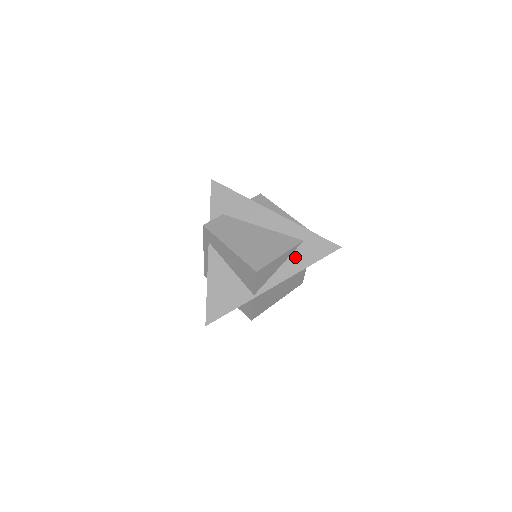
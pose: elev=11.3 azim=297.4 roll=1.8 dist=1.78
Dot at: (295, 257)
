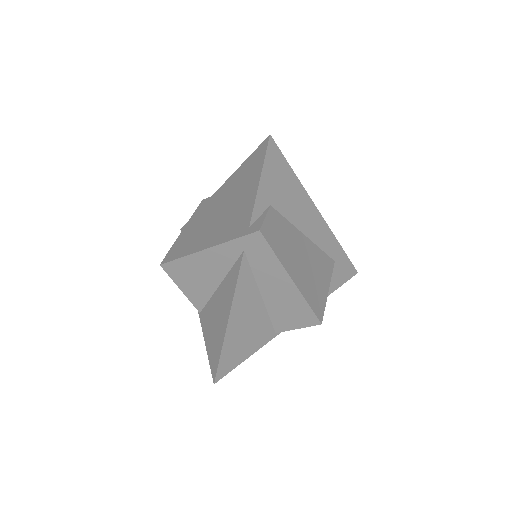
Dot at: occluded
